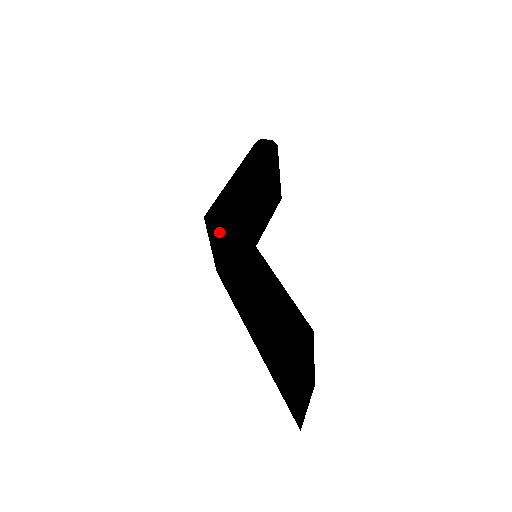
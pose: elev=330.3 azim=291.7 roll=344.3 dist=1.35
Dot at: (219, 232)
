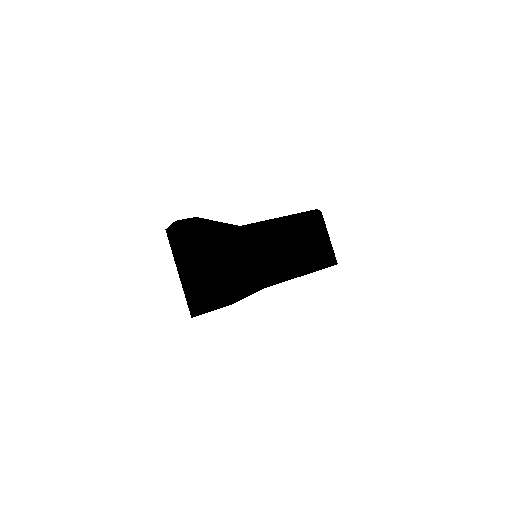
Dot at: occluded
